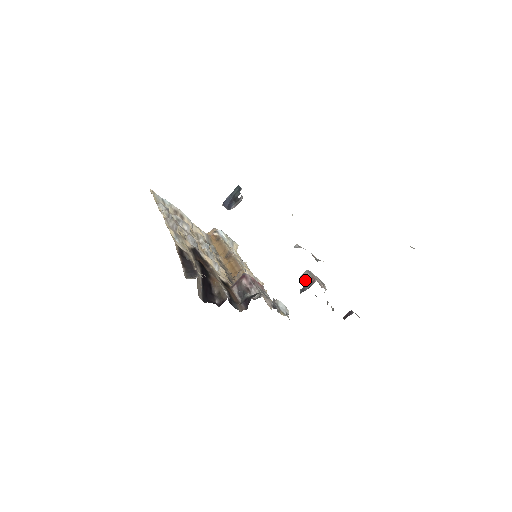
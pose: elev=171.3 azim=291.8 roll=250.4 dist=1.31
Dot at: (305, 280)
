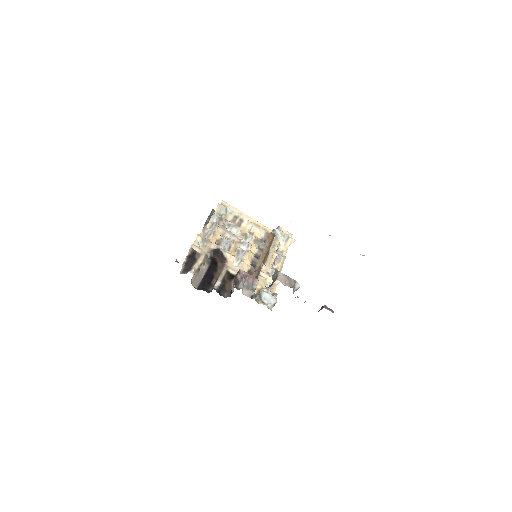
Dot at: (273, 278)
